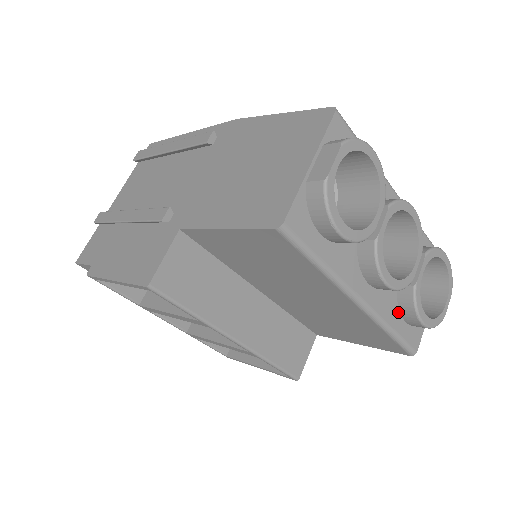
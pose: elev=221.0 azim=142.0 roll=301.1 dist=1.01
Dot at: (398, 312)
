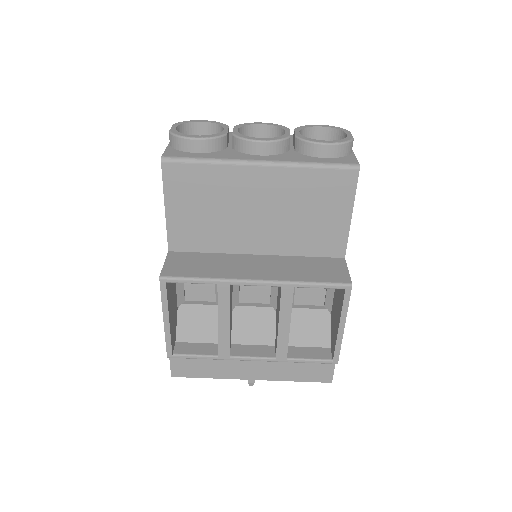
Dot at: (310, 157)
